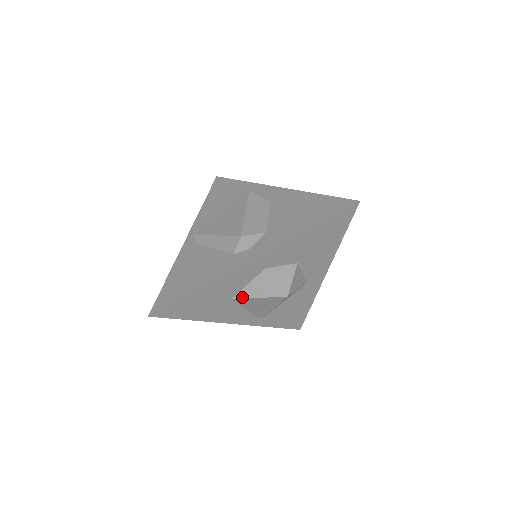
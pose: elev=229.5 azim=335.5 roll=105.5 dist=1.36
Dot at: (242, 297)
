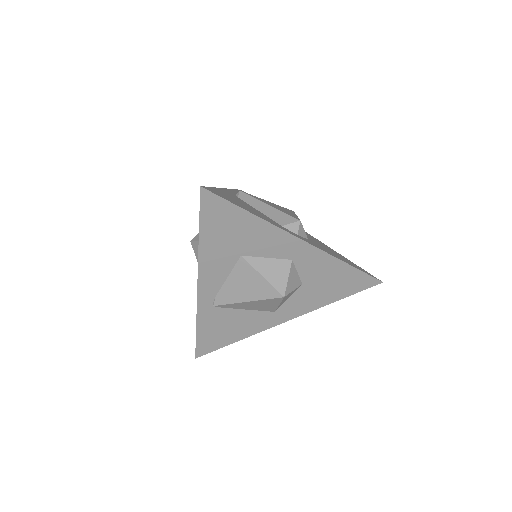
Dot at: (251, 263)
